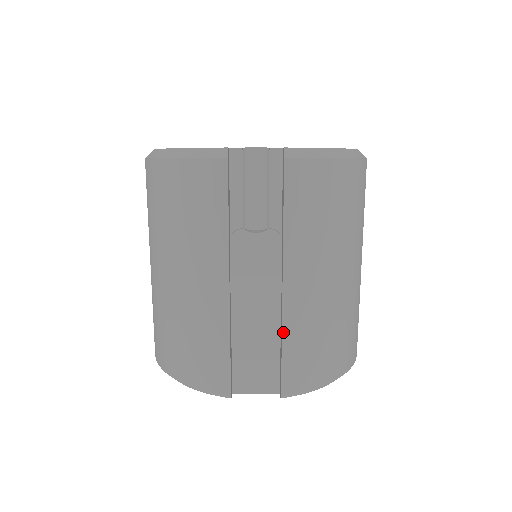
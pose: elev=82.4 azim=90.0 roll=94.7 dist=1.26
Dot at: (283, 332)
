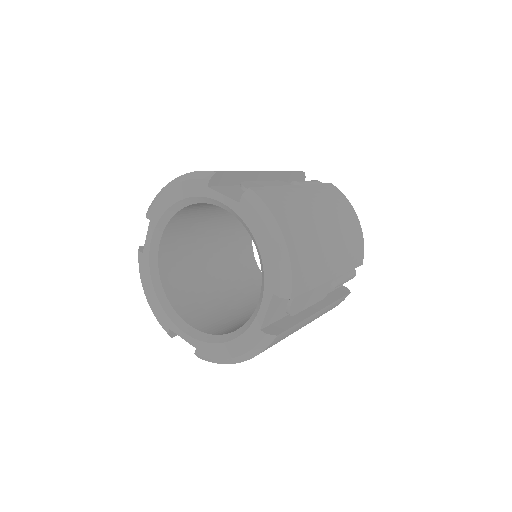
Dot at: (279, 186)
